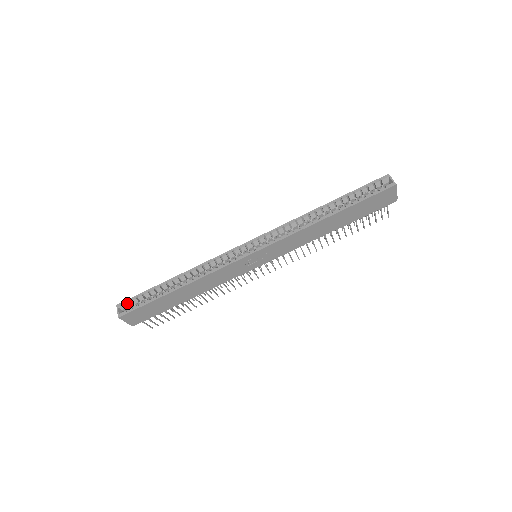
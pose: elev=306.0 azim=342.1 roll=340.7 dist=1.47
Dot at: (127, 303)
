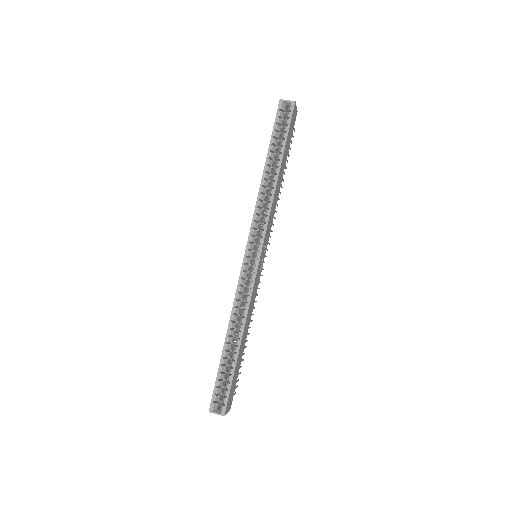
Dot at: (215, 400)
